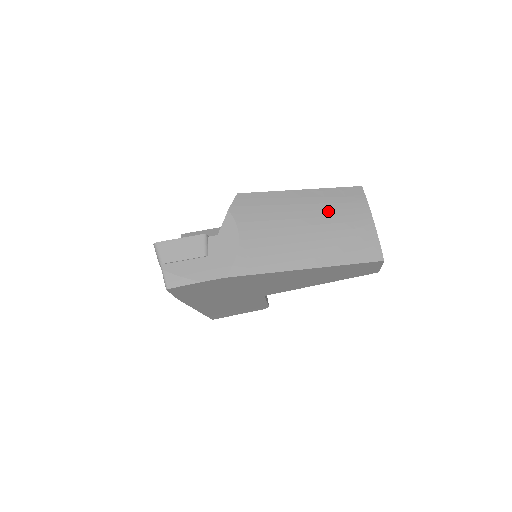
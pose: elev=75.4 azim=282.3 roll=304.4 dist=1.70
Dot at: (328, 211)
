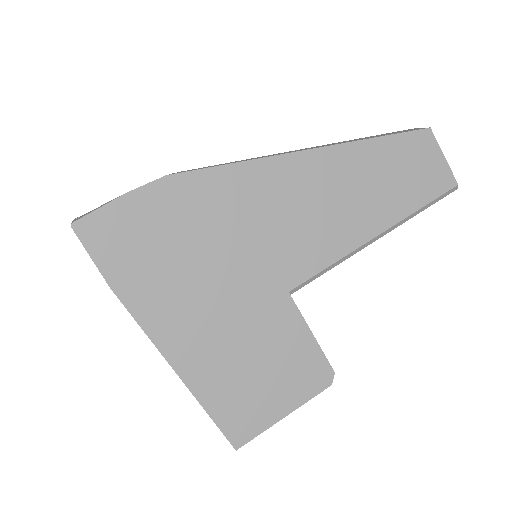
Dot at: occluded
